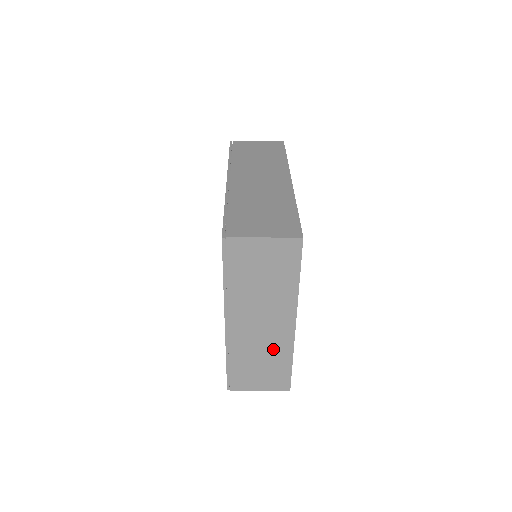
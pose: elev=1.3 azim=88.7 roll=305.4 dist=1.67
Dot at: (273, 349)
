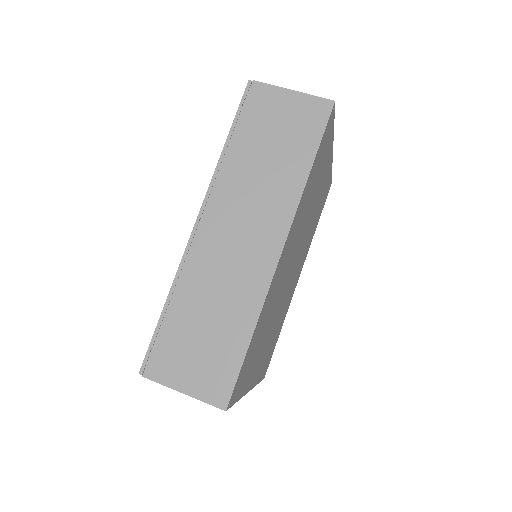
Dot at: occluded
